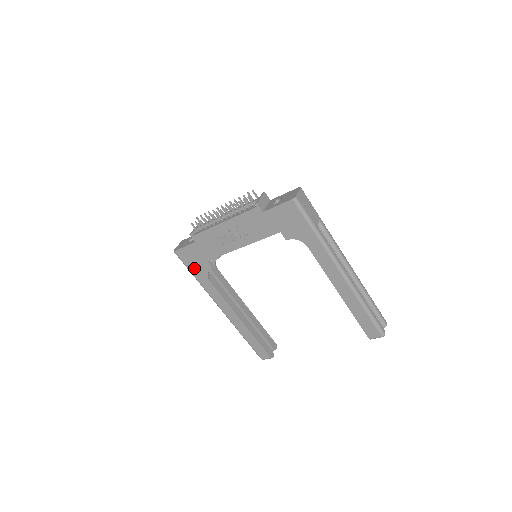
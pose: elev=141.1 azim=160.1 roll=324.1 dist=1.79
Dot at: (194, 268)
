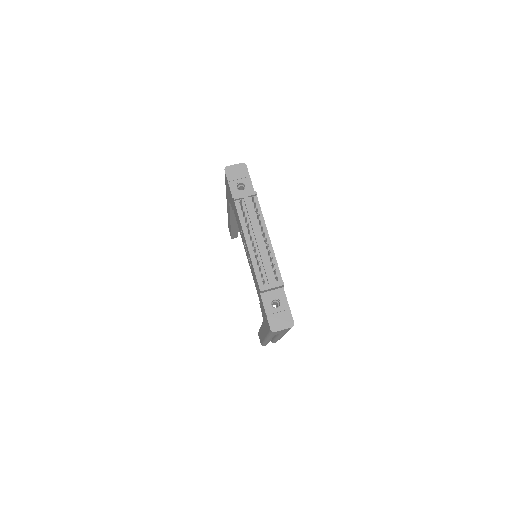
Dot at: (227, 188)
